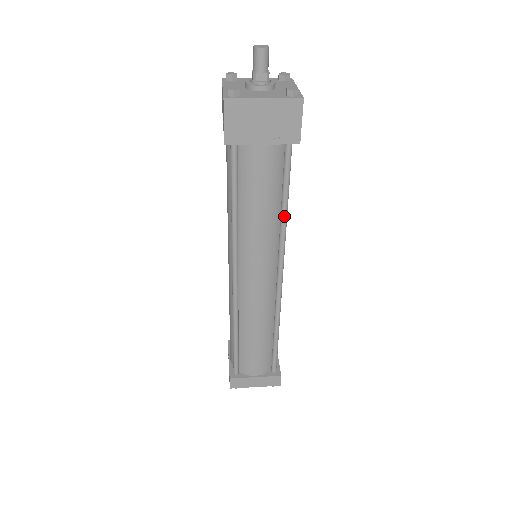
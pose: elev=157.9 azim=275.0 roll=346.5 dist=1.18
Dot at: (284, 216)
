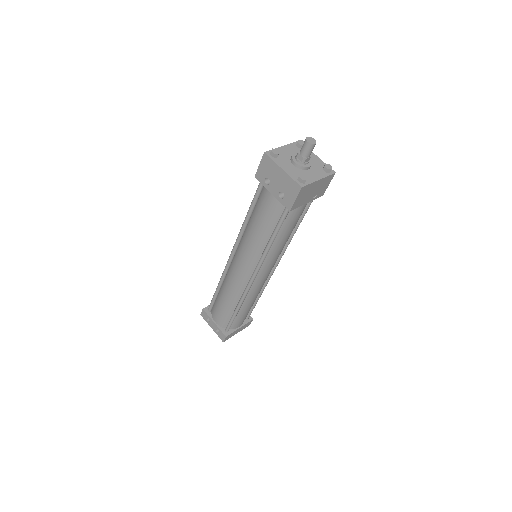
Dot at: occluded
